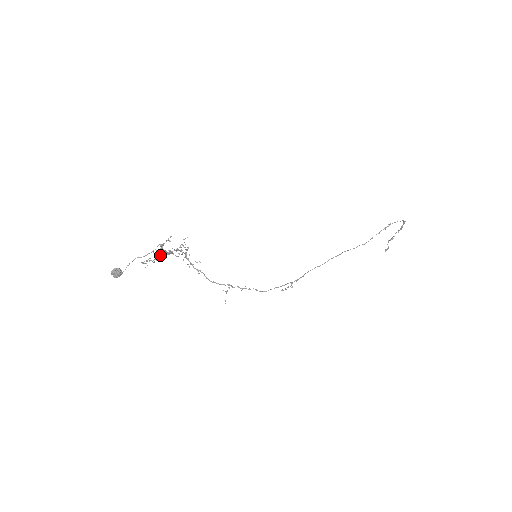
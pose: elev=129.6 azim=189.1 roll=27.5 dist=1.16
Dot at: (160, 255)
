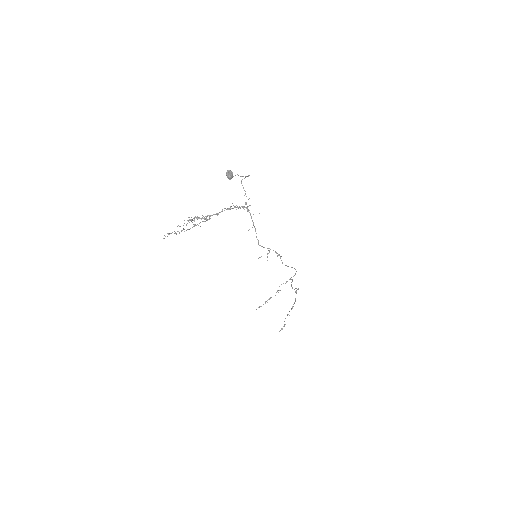
Dot at: occluded
